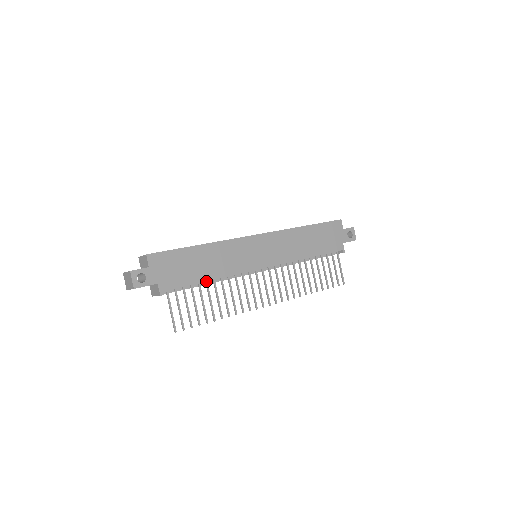
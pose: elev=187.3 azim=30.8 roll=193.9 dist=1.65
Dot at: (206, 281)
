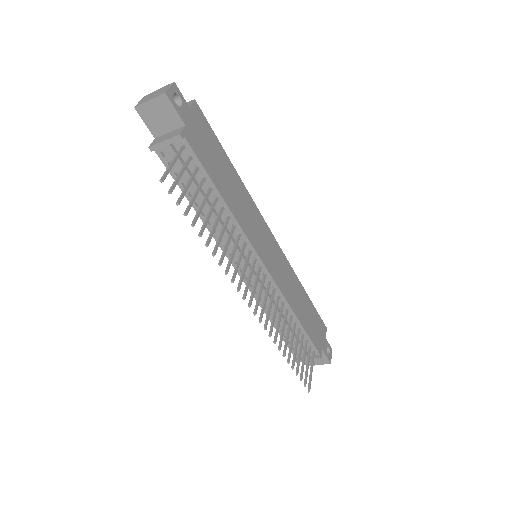
Dot at: (217, 197)
